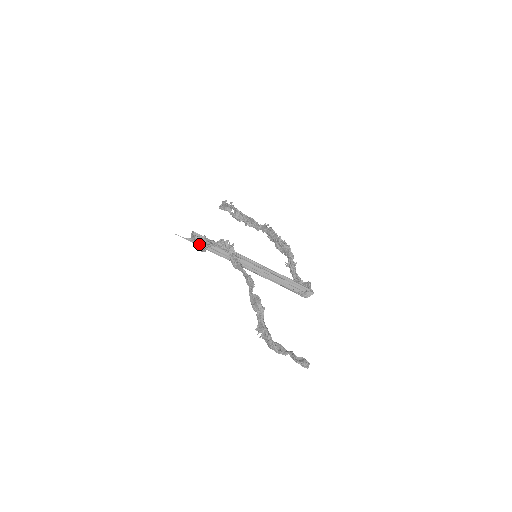
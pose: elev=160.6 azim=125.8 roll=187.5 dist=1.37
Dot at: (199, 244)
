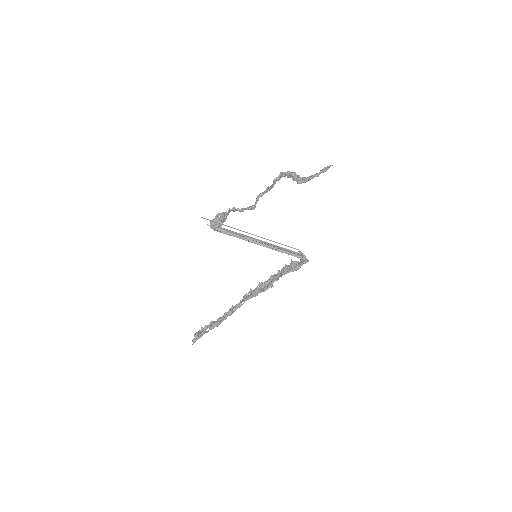
Dot at: (219, 220)
